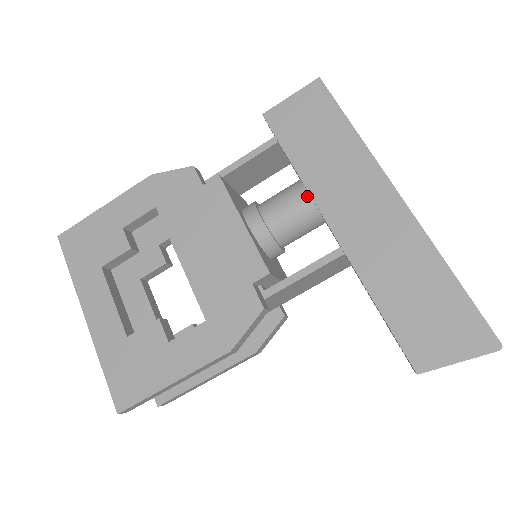
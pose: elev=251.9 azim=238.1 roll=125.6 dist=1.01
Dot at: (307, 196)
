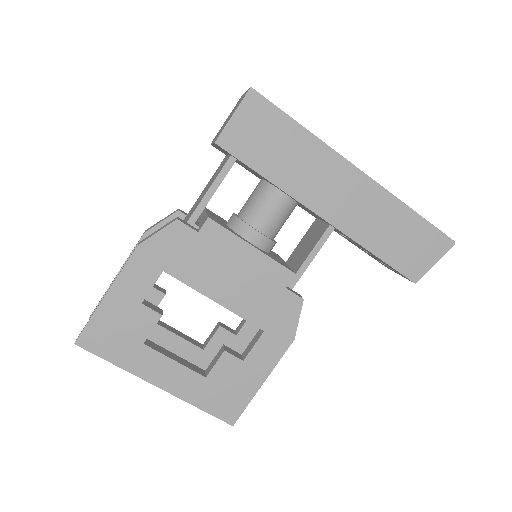
Dot at: (285, 197)
